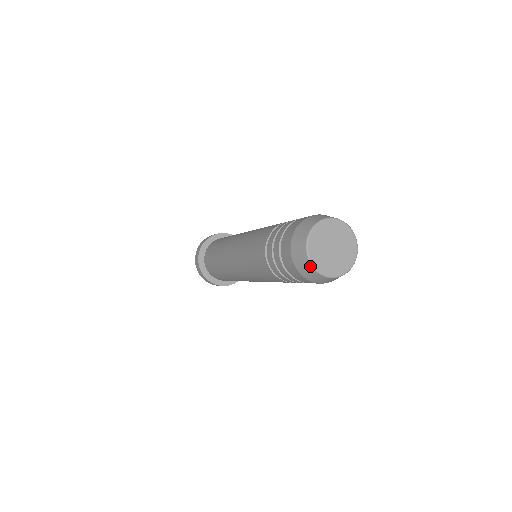
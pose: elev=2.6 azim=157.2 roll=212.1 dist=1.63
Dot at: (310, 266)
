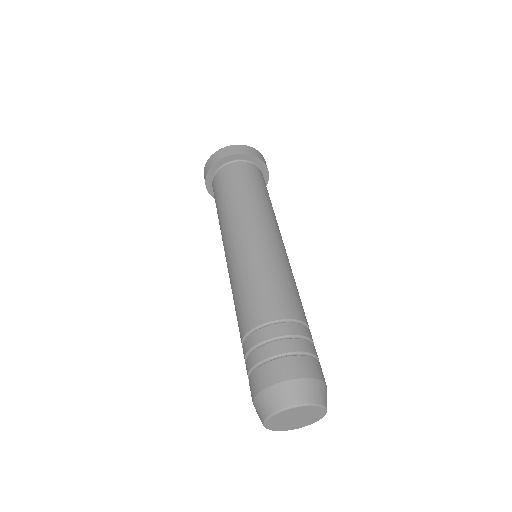
Dot at: (280, 429)
